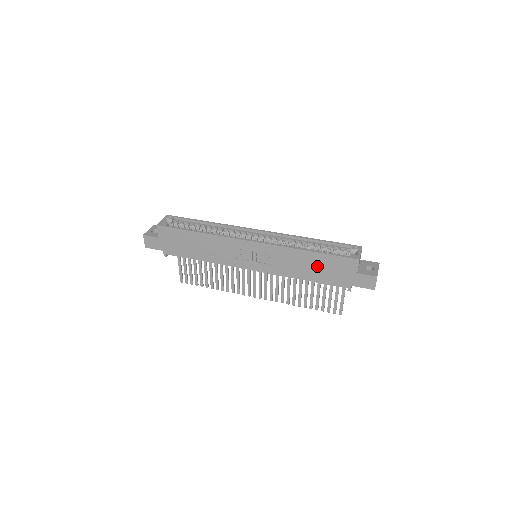
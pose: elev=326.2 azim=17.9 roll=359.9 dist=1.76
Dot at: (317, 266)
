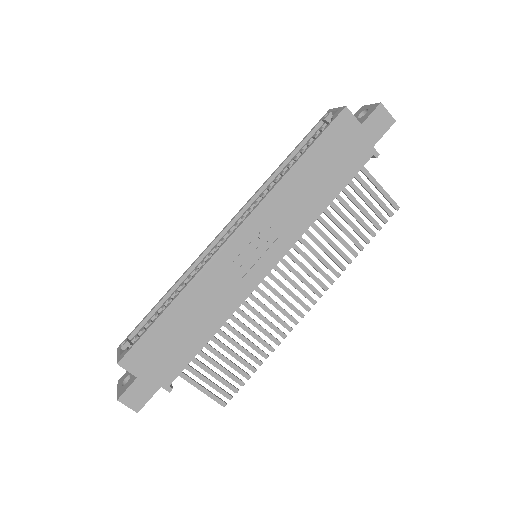
Dot at: (321, 171)
